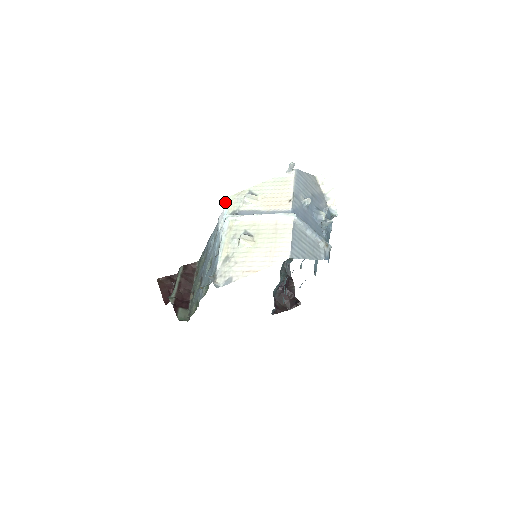
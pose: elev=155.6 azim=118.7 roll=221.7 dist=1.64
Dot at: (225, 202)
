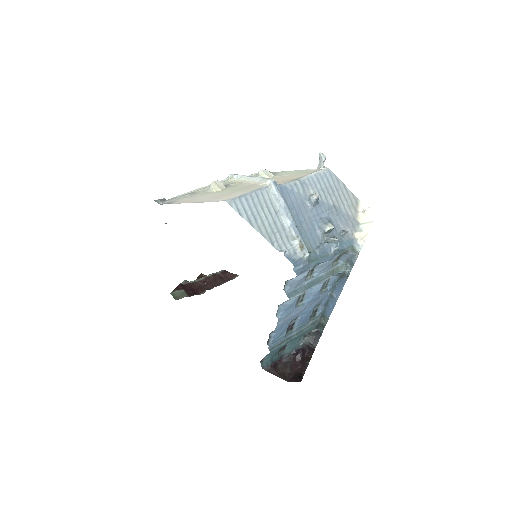
Dot at: occluded
